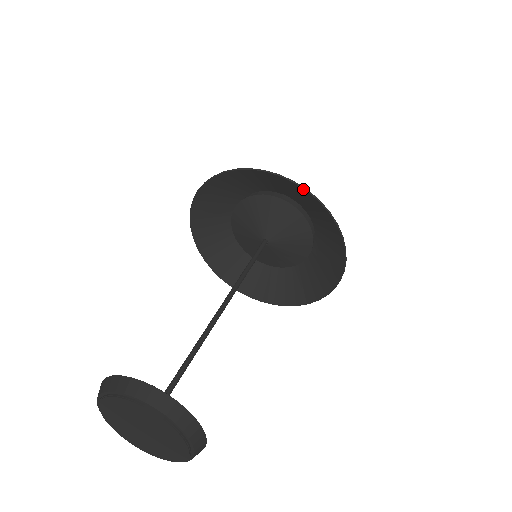
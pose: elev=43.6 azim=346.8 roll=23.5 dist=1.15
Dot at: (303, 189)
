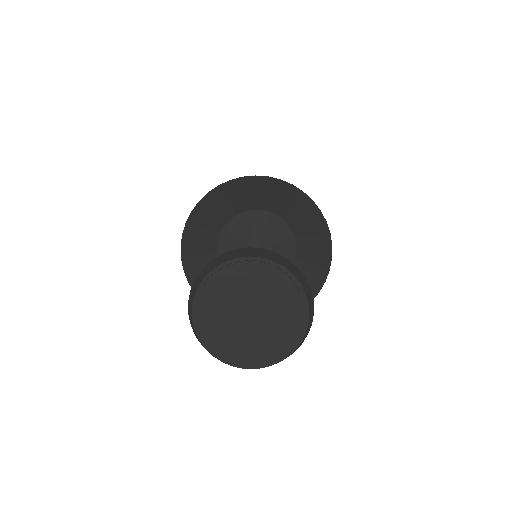
Dot at: (289, 185)
